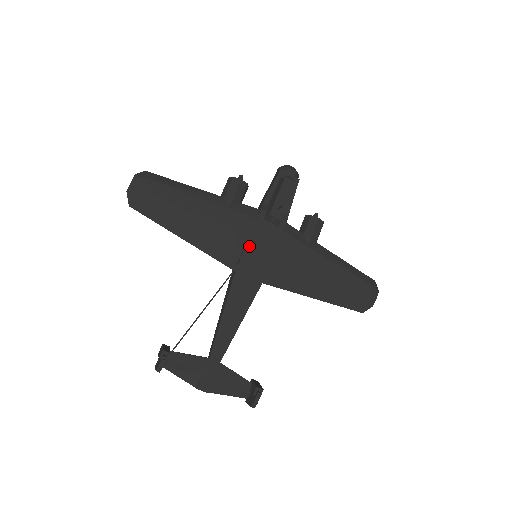
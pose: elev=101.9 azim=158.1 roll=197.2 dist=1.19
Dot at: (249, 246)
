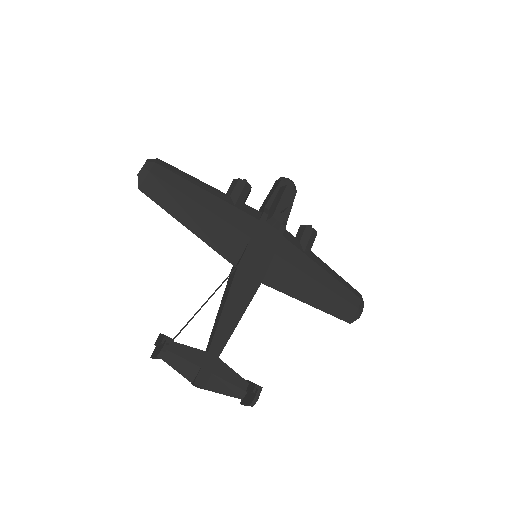
Dot at: (251, 244)
